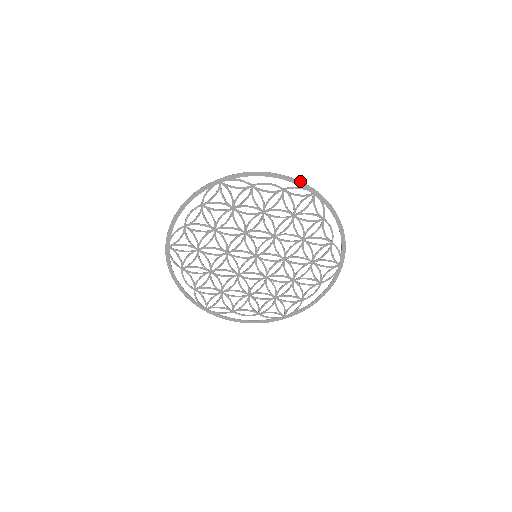
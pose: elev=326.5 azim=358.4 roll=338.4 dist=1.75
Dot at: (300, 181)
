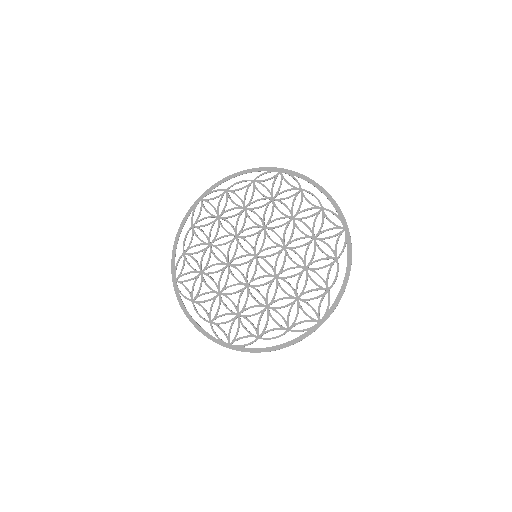
Dot at: (263, 167)
